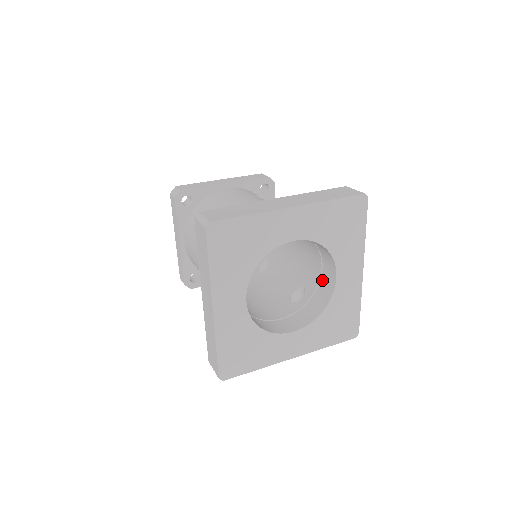
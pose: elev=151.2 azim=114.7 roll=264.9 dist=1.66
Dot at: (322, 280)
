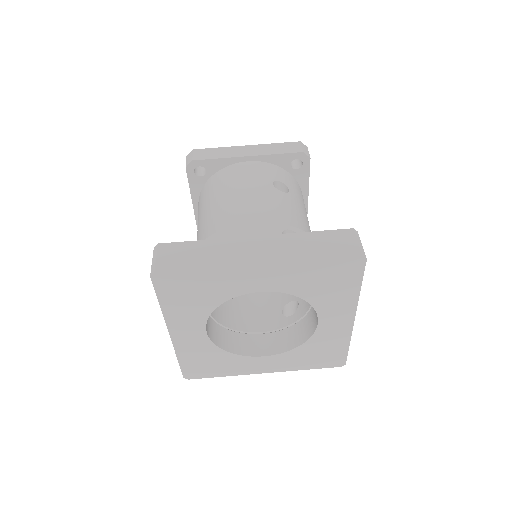
Dot at: (311, 311)
